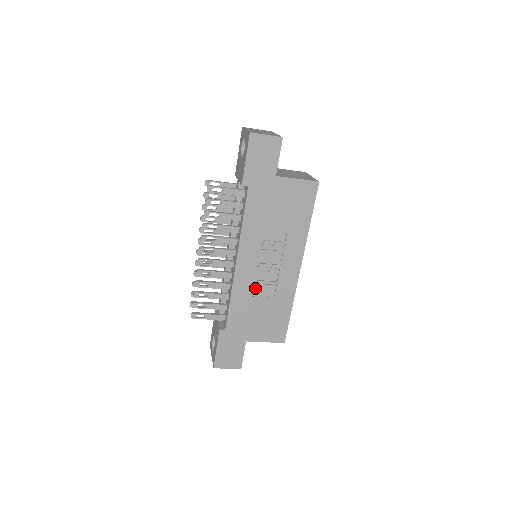
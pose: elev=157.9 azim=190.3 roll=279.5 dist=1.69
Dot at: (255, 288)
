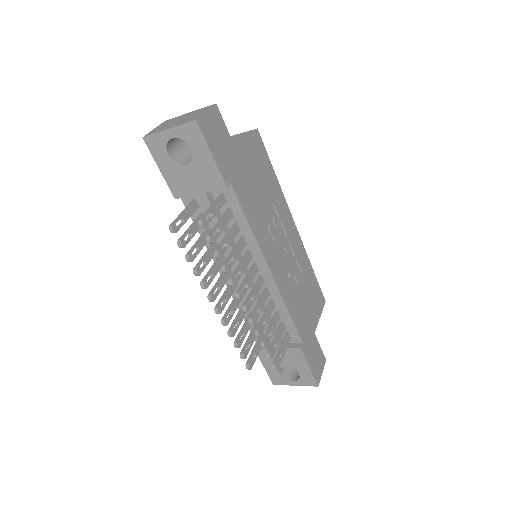
Dot at: (291, 279)
